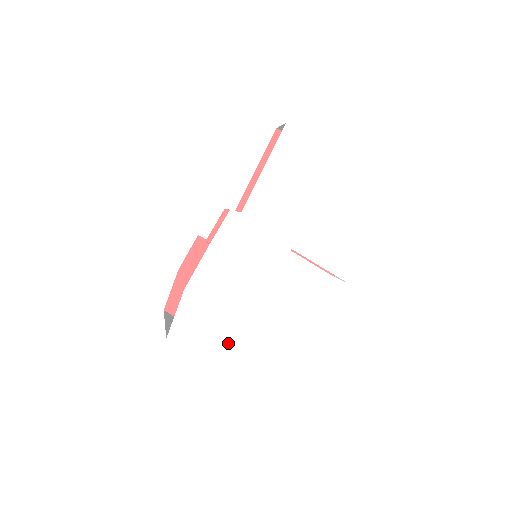
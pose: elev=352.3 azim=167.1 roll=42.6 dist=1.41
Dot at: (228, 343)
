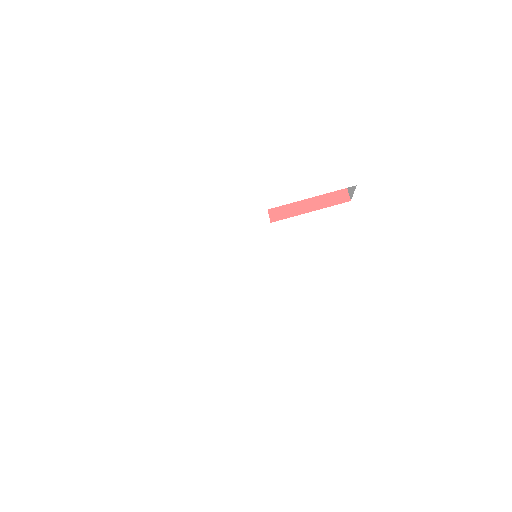
Dot at: (299, 356)
